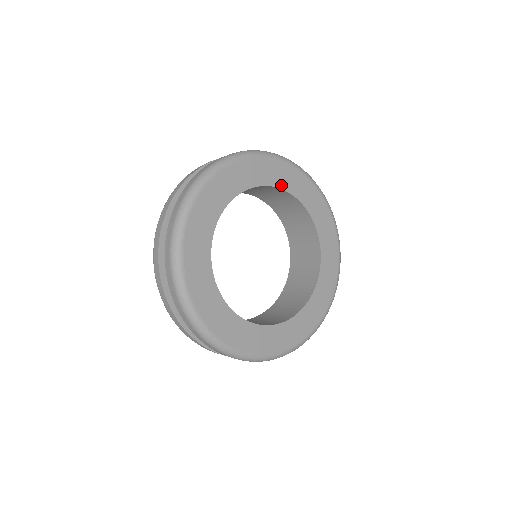
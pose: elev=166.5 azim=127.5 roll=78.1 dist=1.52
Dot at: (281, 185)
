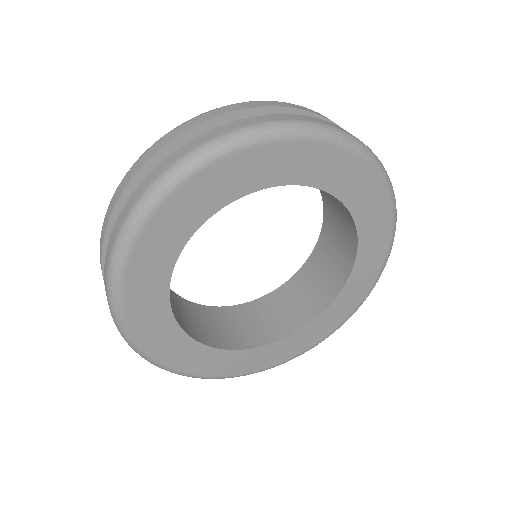
Dot at: (285, 179)
